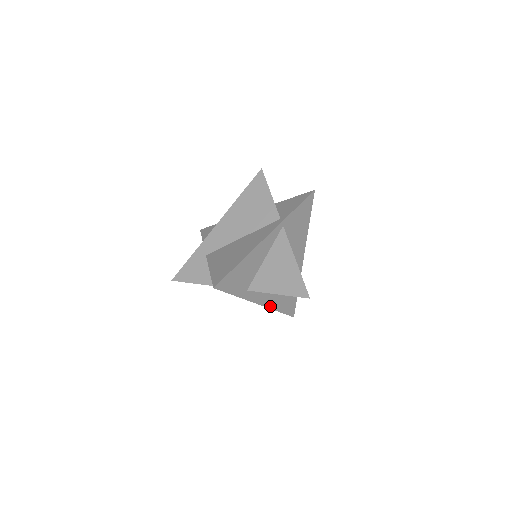
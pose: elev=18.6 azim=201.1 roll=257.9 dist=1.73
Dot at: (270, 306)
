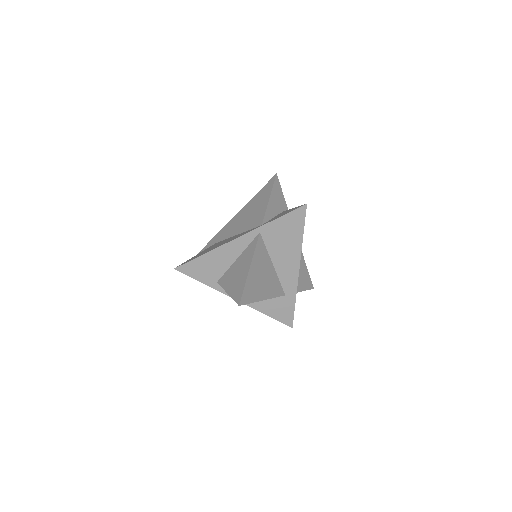
Dot at: (253, 306)
